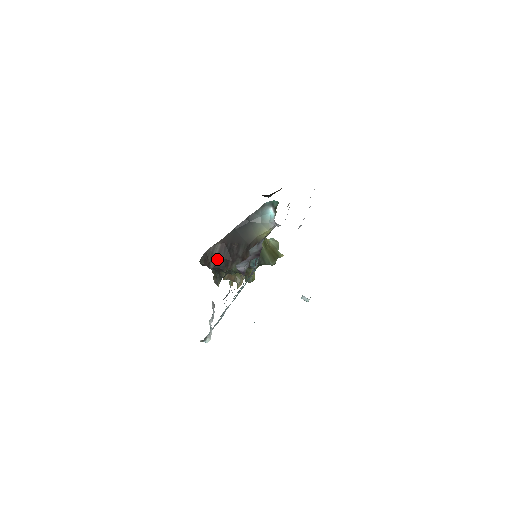
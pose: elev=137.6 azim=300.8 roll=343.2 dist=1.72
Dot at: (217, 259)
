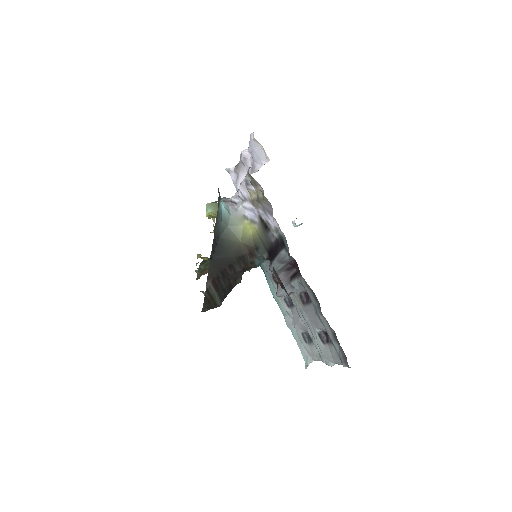
Dot at: (219, 295)
